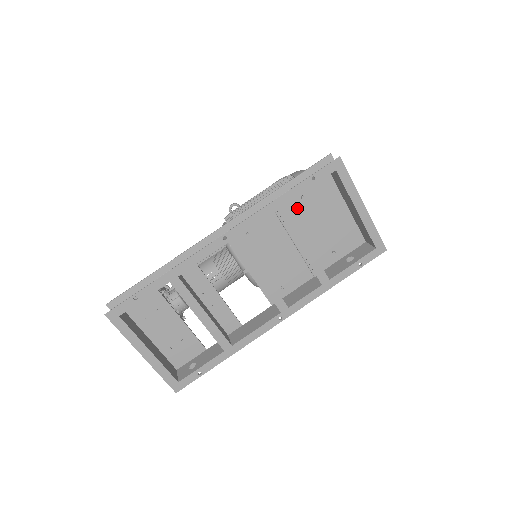
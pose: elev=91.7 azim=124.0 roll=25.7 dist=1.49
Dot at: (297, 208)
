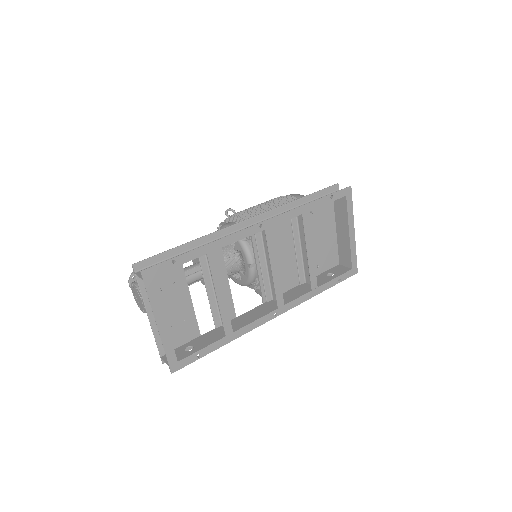
Dot at: occluded
